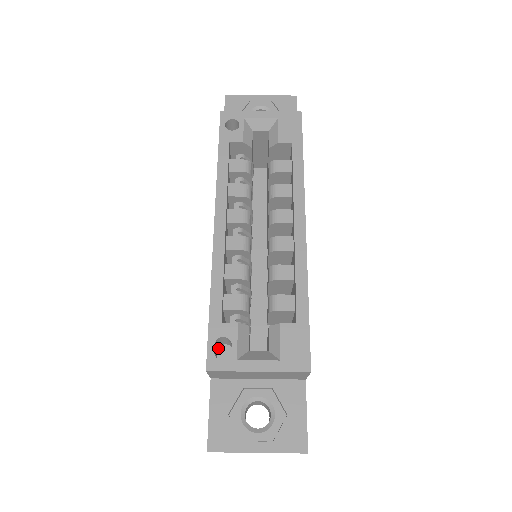
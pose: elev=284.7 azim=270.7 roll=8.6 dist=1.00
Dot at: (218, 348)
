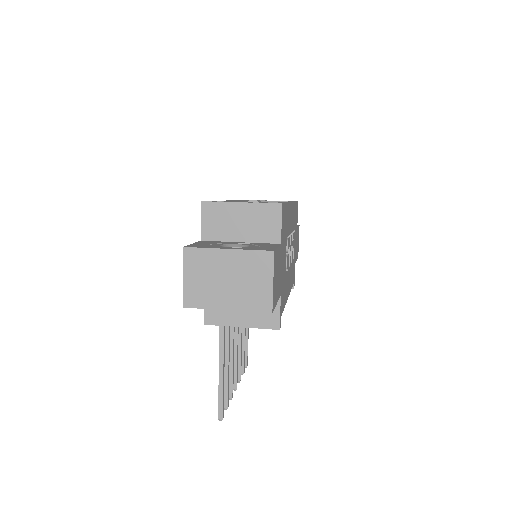
Dot at: occluded
